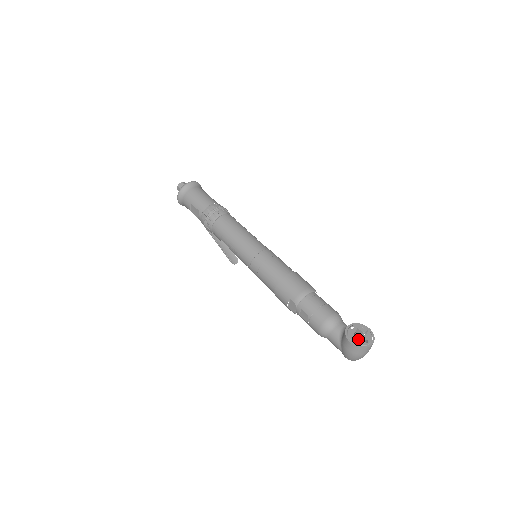
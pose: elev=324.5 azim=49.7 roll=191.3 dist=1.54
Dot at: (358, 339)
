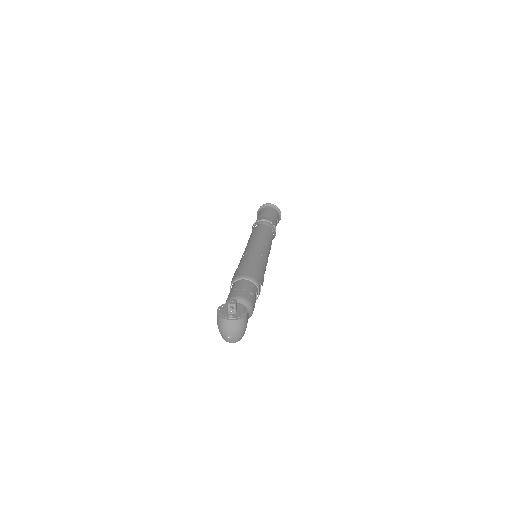
Dot at: (226, 311)
